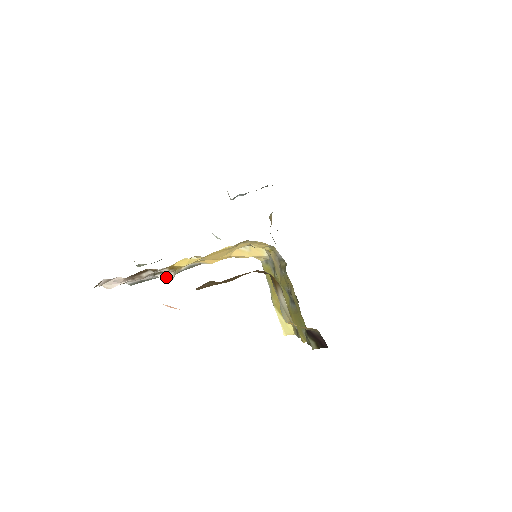
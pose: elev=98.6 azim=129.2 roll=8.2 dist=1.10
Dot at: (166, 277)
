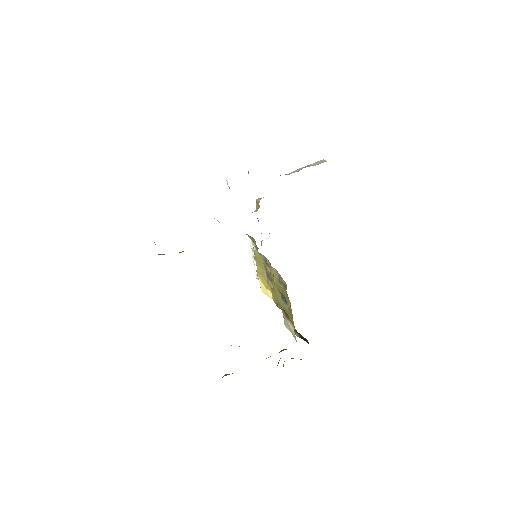
Dot at: occluded
